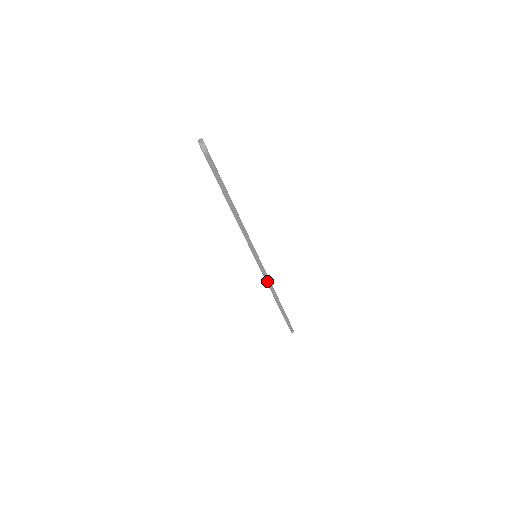
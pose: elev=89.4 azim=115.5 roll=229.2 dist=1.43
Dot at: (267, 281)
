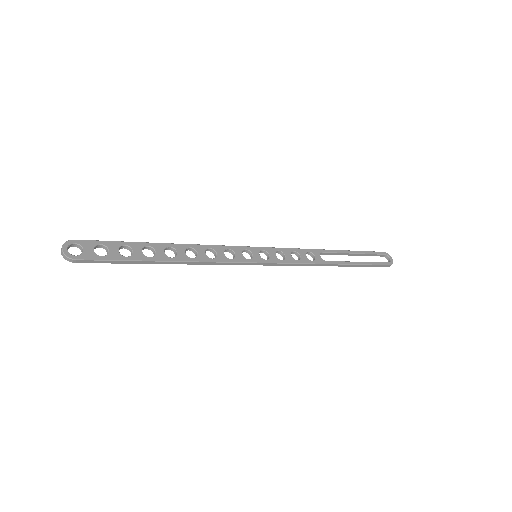
Dot at: (293, 265)
